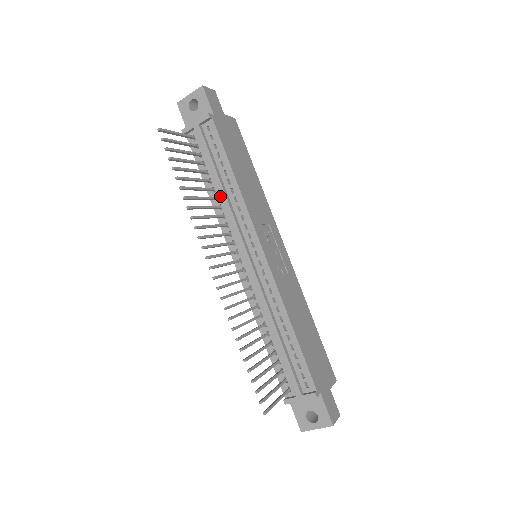
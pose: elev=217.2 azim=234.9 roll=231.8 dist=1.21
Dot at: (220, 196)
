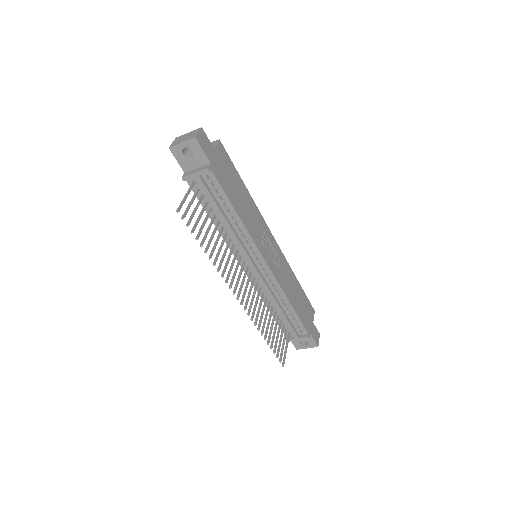
Dot at: (227, 229)
